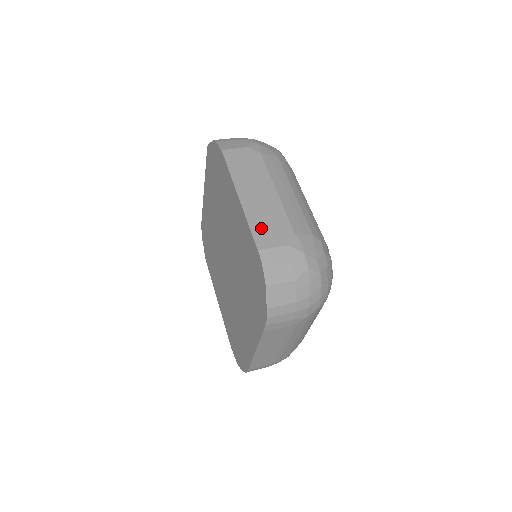
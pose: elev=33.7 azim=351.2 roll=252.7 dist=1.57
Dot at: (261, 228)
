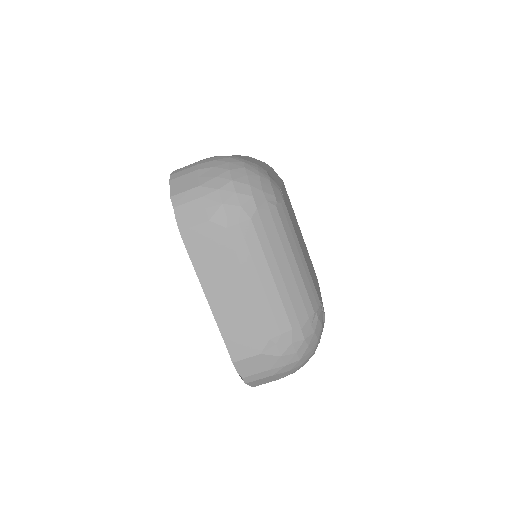
Dot at: (233, 337)
